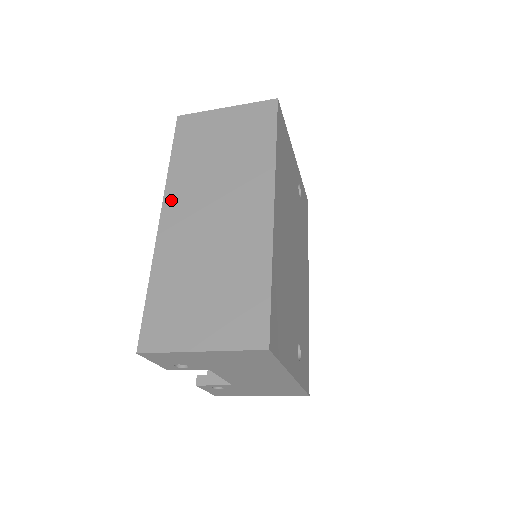
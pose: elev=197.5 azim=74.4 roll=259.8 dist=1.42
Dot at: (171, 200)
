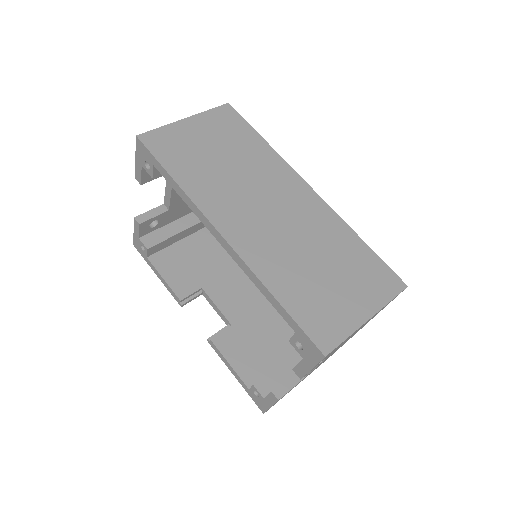
Dot at: (216, 215)
